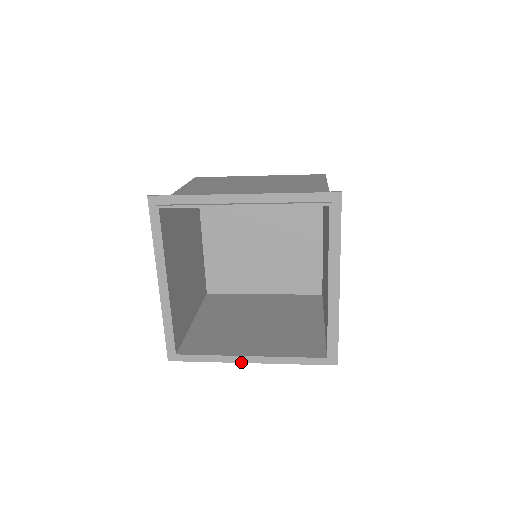
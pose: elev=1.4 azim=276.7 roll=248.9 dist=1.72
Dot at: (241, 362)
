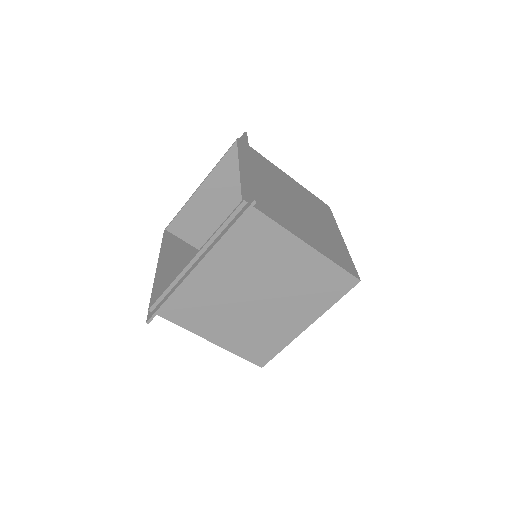
Dot at: (189, 273)
